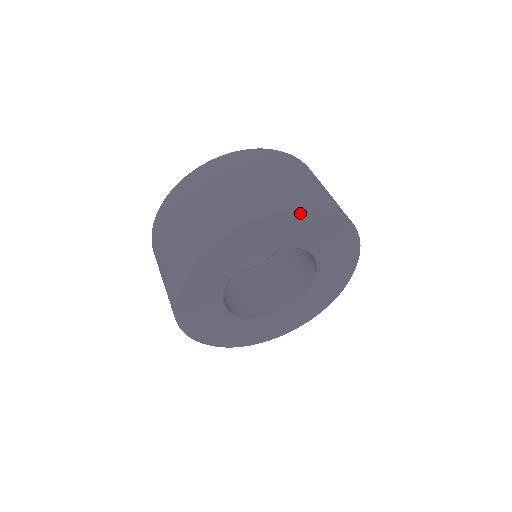
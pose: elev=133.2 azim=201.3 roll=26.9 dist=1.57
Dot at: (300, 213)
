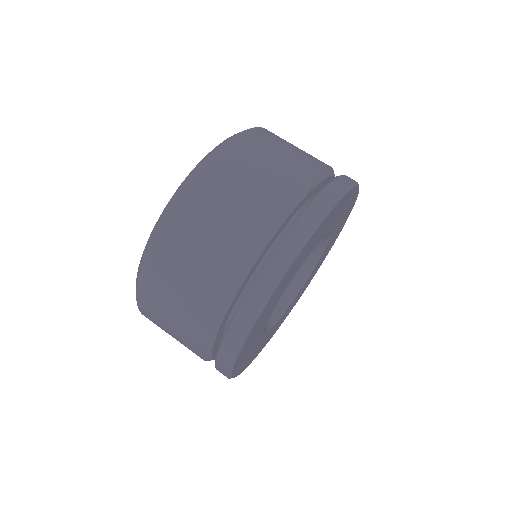
Dot at: (352, 192)
